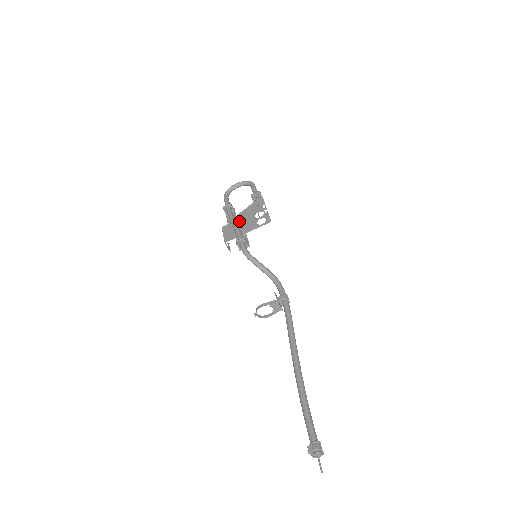
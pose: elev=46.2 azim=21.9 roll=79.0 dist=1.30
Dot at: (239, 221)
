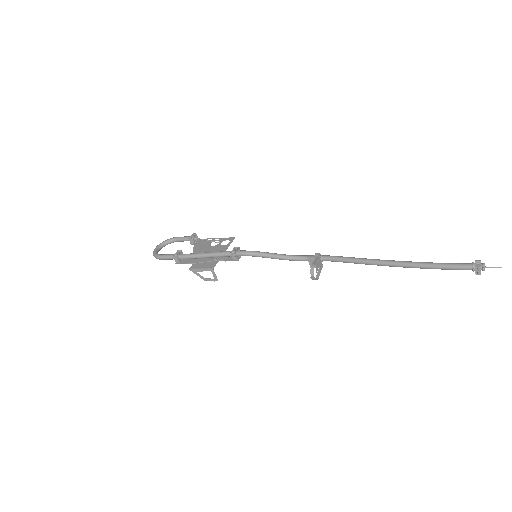
Dot at: occluded
